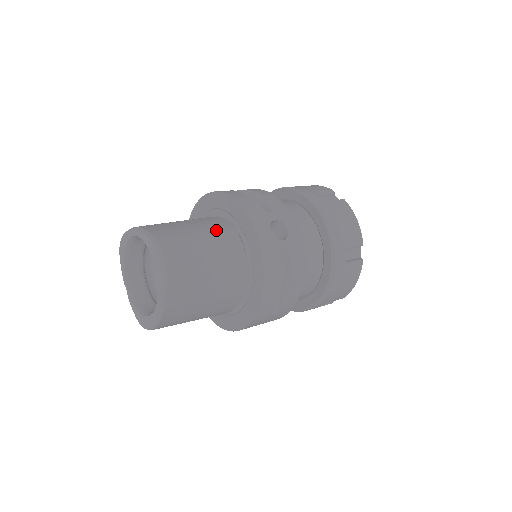
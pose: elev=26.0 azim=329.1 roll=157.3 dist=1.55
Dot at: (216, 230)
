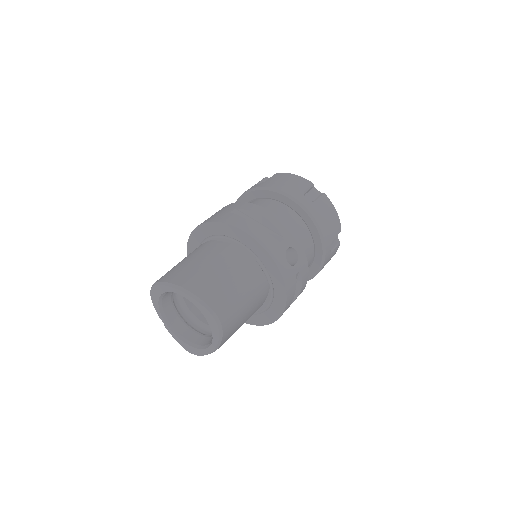
Dot at: (243, 271)
